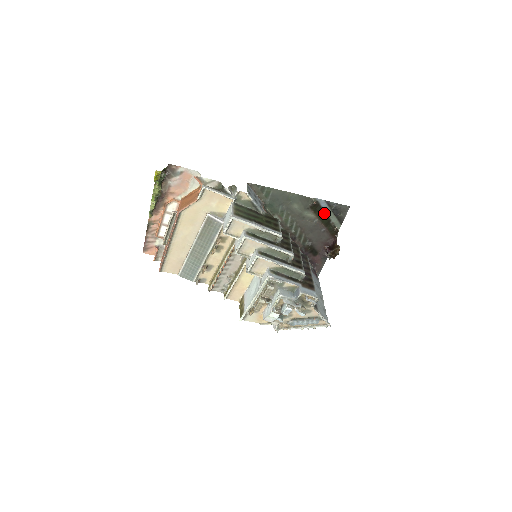
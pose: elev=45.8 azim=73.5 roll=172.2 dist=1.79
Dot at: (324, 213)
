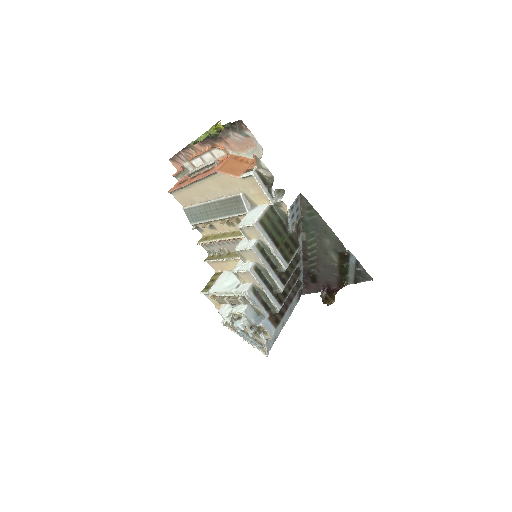
Dot at: (347, 266)
